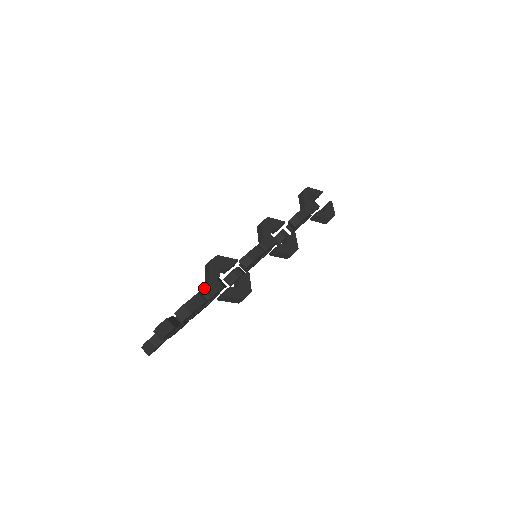
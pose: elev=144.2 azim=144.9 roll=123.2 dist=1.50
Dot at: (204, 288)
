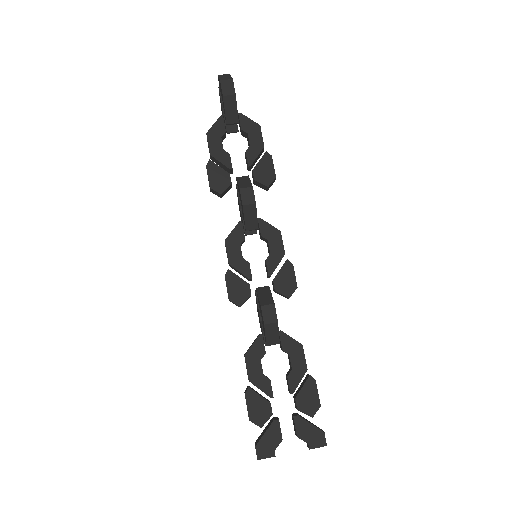
Dot at: occluded
